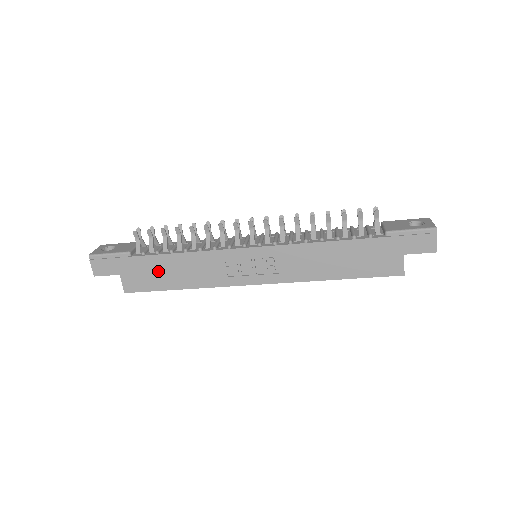
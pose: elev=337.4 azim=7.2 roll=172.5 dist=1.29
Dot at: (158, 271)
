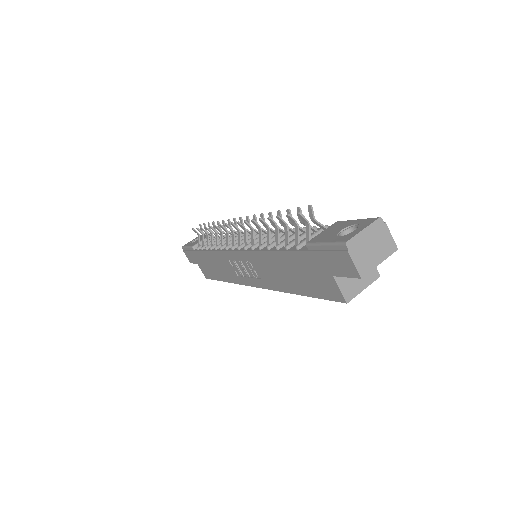
Dot at: (208, 264)
